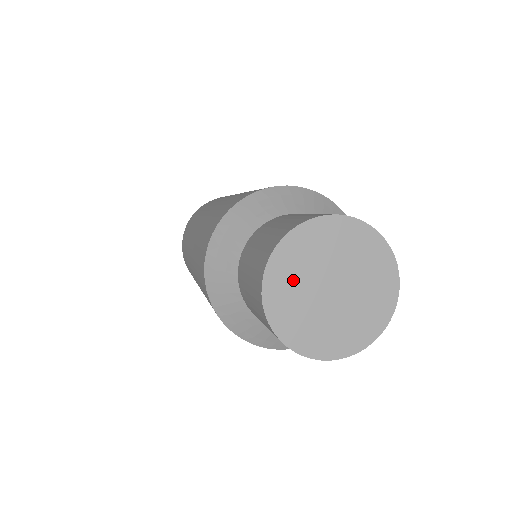
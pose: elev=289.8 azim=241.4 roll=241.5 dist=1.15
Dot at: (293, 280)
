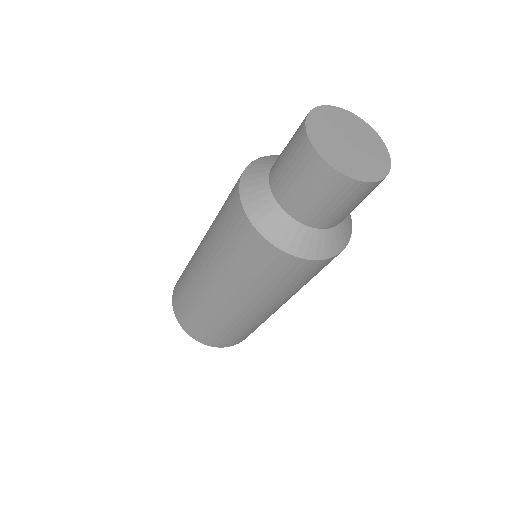
Dot at: (334, 151)
